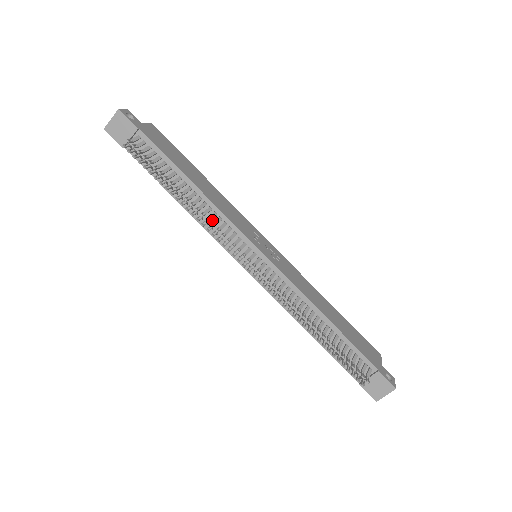
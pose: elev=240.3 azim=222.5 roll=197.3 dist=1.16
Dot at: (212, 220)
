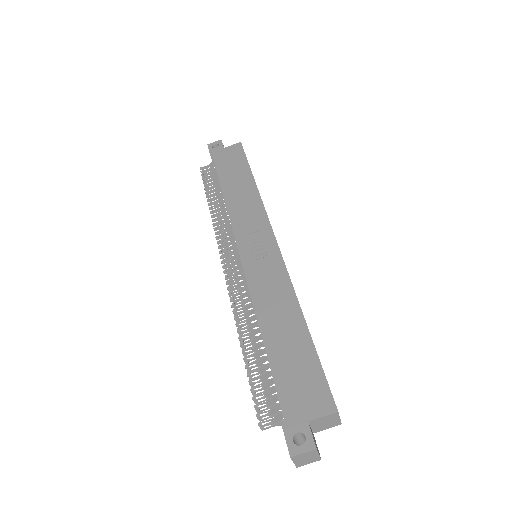
Dot at: occluded
